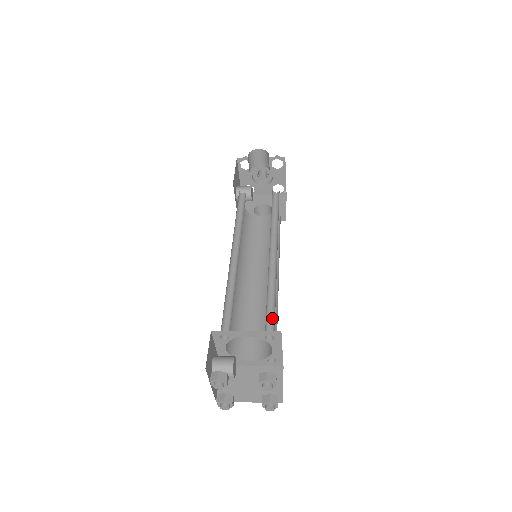
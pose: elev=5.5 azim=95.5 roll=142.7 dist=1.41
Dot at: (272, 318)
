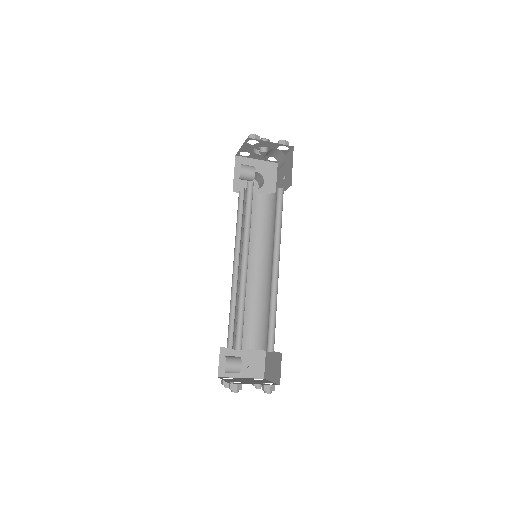
Dot at: (272, 332)
